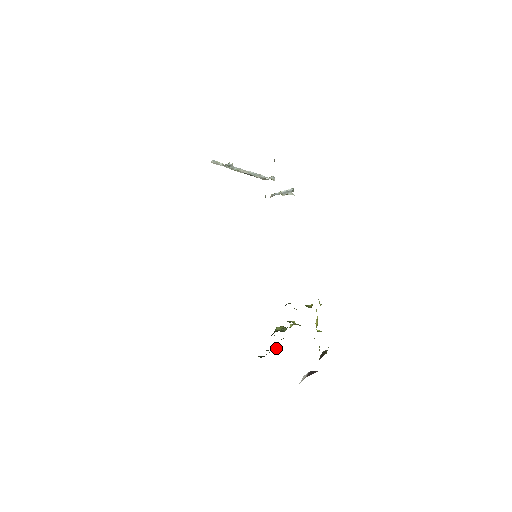
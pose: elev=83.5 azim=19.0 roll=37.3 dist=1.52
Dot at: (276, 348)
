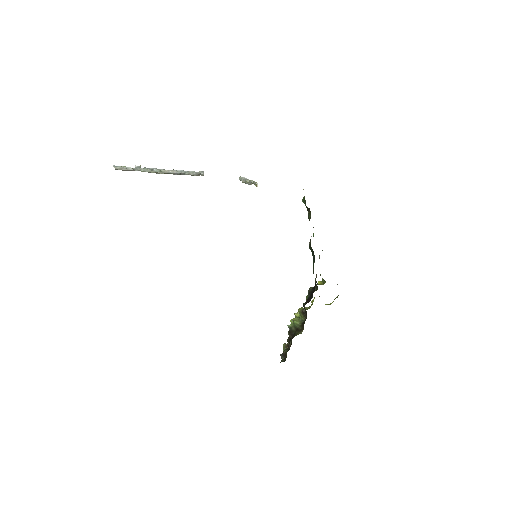
Dot at: (288, 345)
